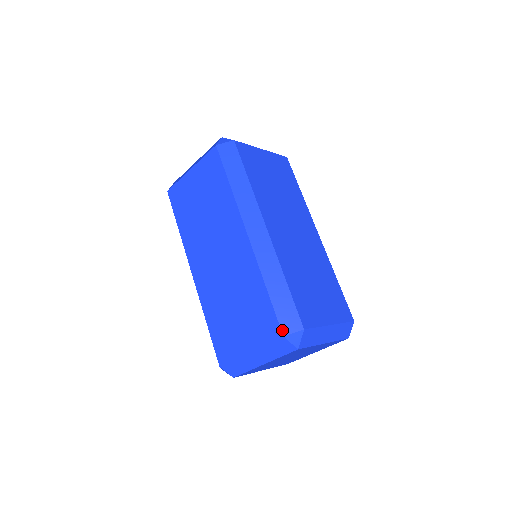
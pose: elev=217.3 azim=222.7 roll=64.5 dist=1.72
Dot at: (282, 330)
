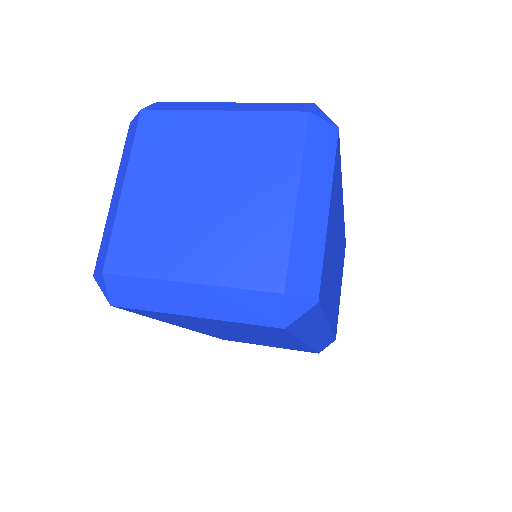
Dot at: occluded
